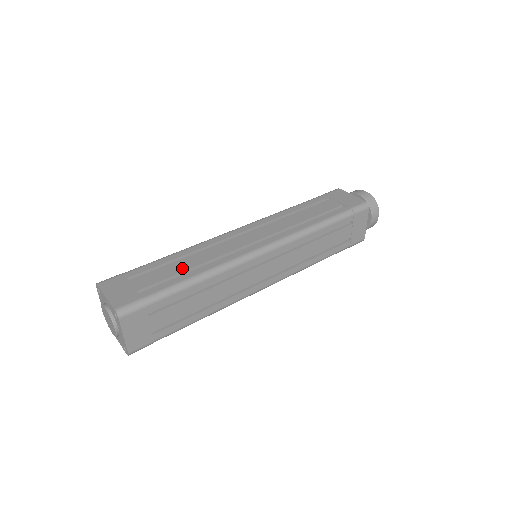
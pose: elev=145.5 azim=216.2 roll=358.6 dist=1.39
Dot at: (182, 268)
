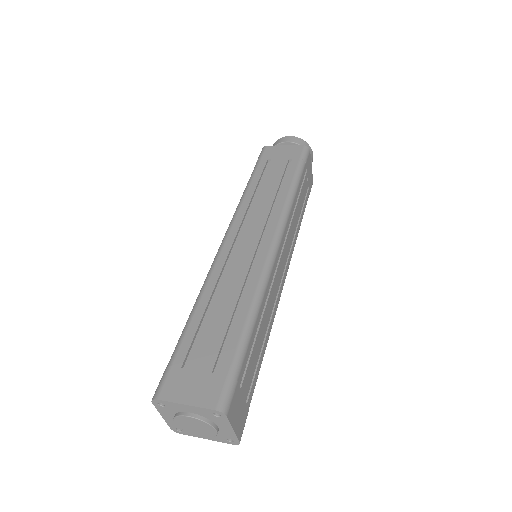
Dot at: (225, 315)
